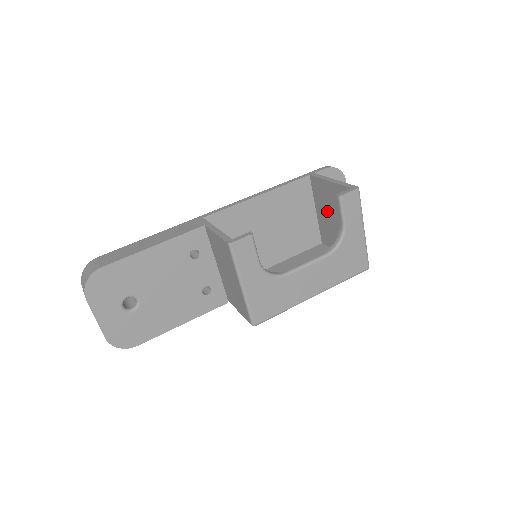
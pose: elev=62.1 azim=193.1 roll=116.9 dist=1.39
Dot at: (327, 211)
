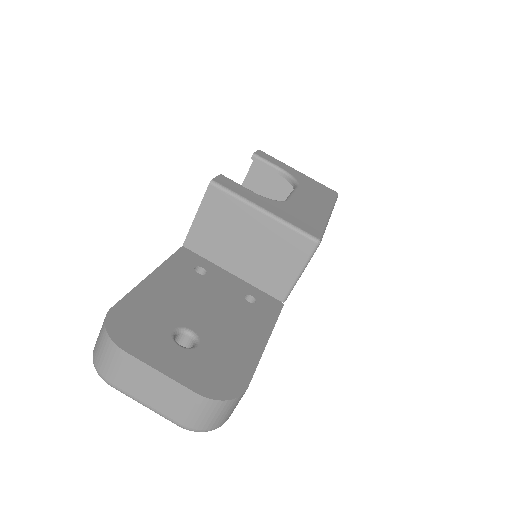
Dot at: occluded
